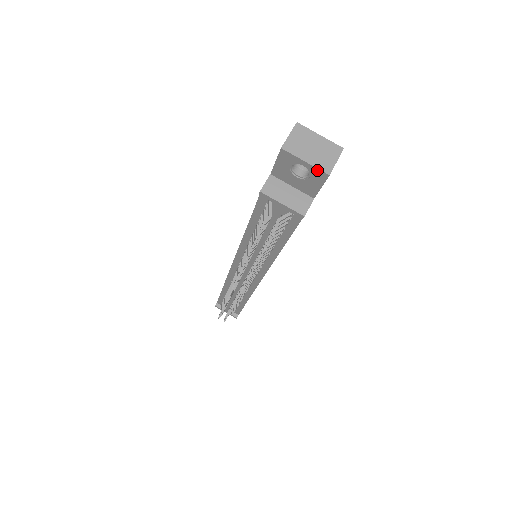
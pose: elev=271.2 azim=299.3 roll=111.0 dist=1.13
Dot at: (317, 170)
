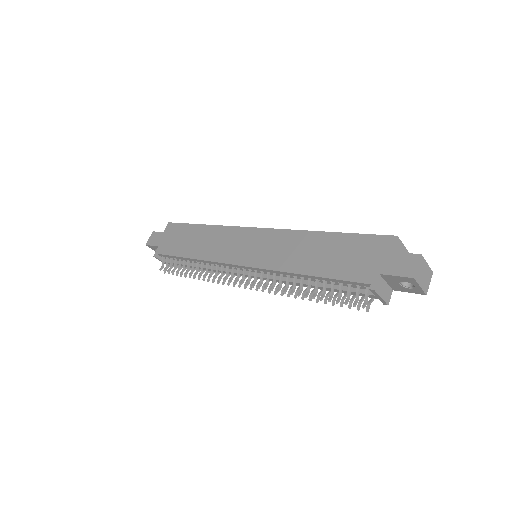
Dot at: (422, 291)
